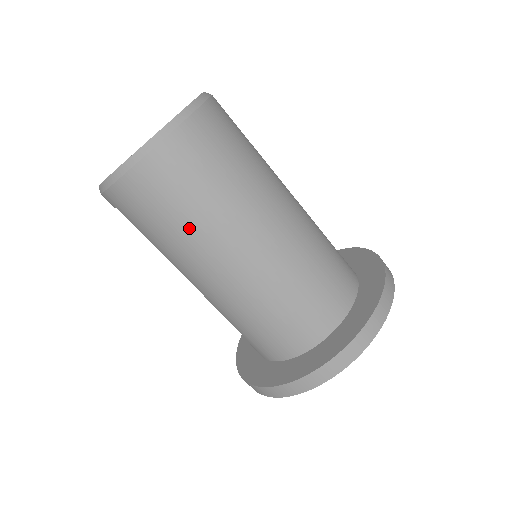
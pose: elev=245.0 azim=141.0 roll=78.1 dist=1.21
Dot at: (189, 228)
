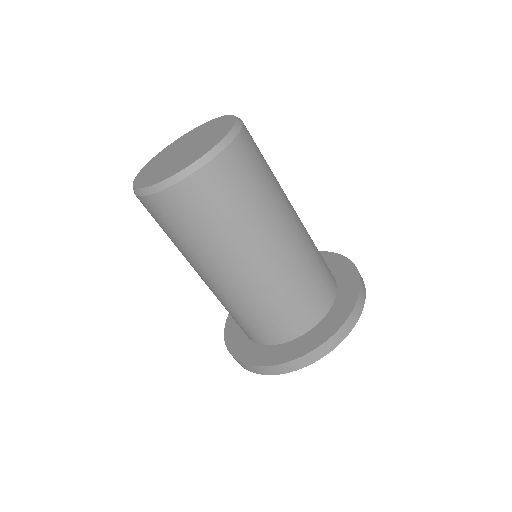
Dot at: (195, 244)
